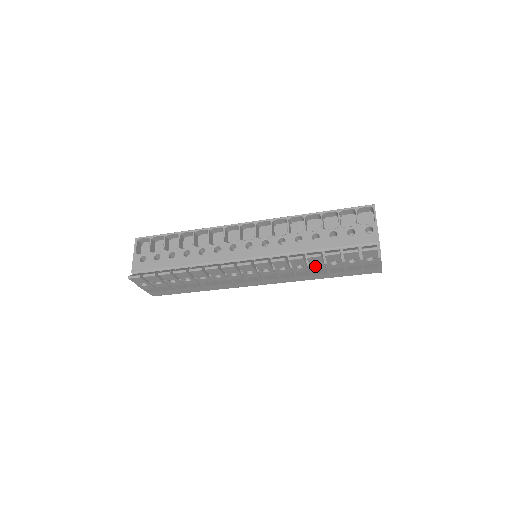
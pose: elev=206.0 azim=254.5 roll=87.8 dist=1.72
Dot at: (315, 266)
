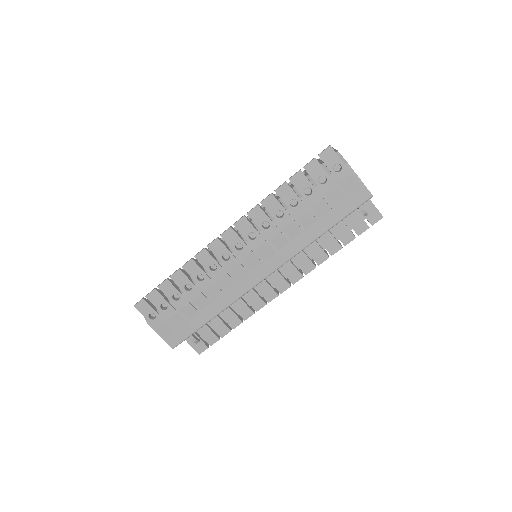
Dot at: (294, 207)
